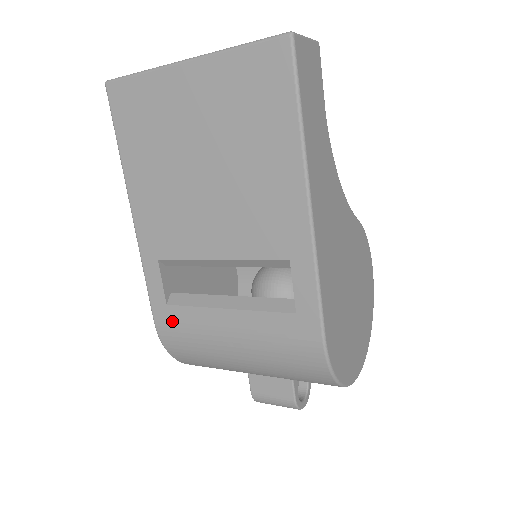
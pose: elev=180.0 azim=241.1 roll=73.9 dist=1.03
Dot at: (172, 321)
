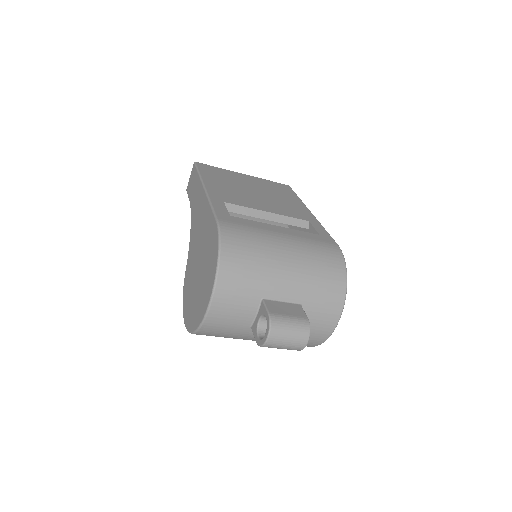
Dot at: (235, 222)
